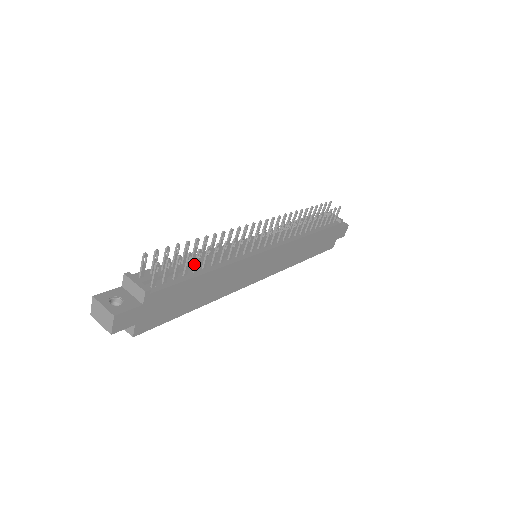
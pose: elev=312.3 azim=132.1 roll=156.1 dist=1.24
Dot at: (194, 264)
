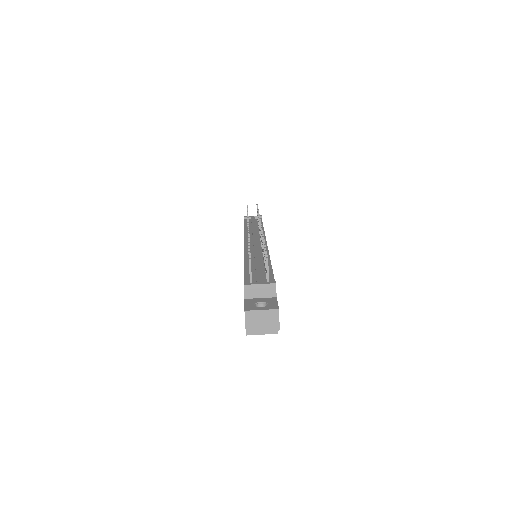
Dot at: (264, 260)
